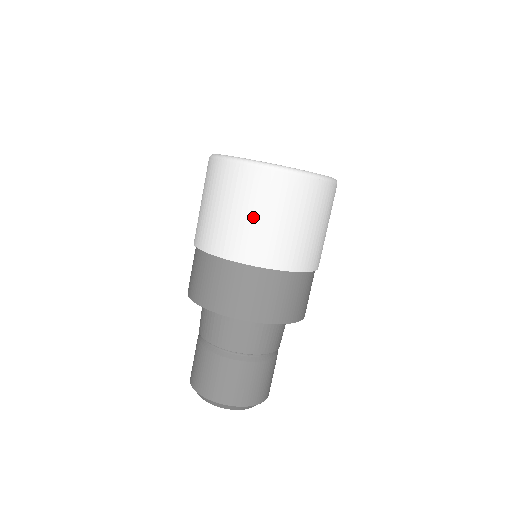
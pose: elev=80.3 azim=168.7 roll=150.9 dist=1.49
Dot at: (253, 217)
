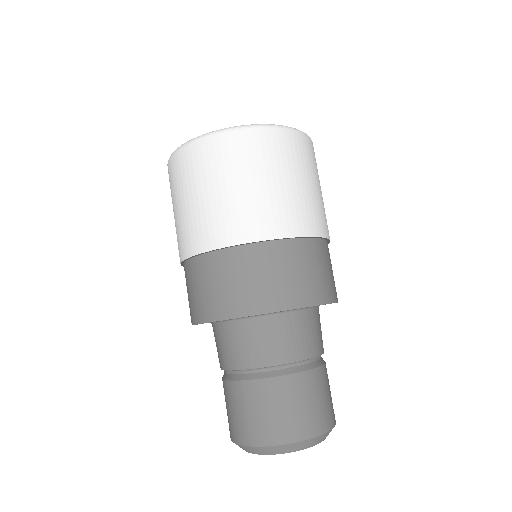
Dot at: (242, 186)
